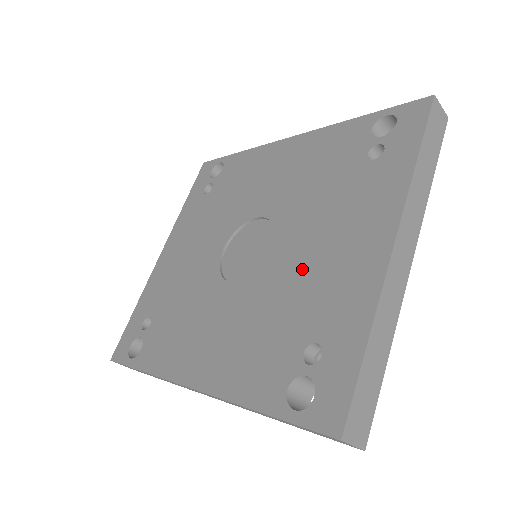
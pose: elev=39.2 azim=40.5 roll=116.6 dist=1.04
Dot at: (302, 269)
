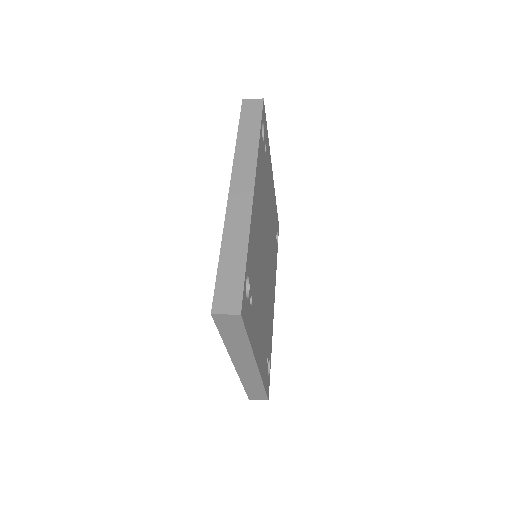
Dot at: occluded
